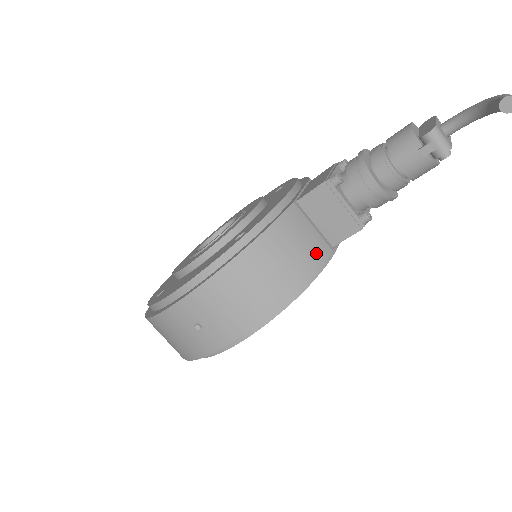
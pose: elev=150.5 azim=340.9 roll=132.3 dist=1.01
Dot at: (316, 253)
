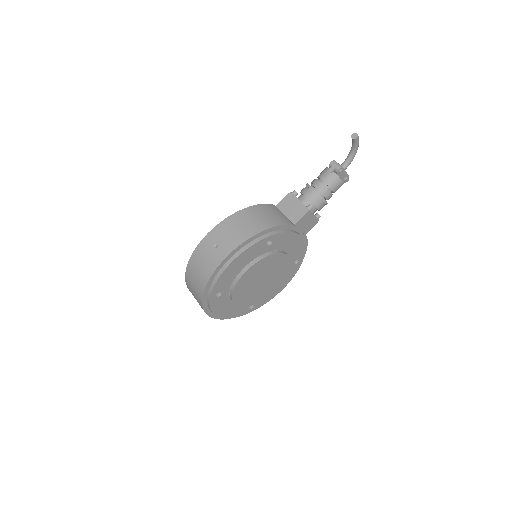
Dot at: (283, 220)
